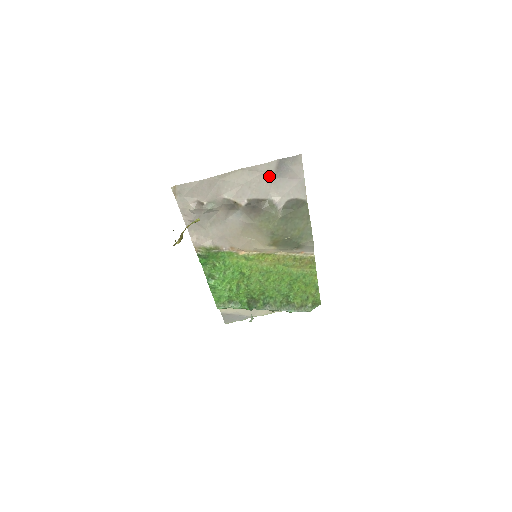
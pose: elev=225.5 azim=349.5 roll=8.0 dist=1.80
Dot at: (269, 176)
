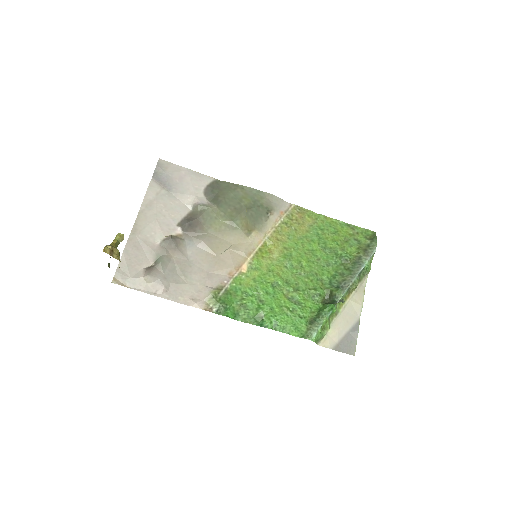
Dot at: (165, 195)
